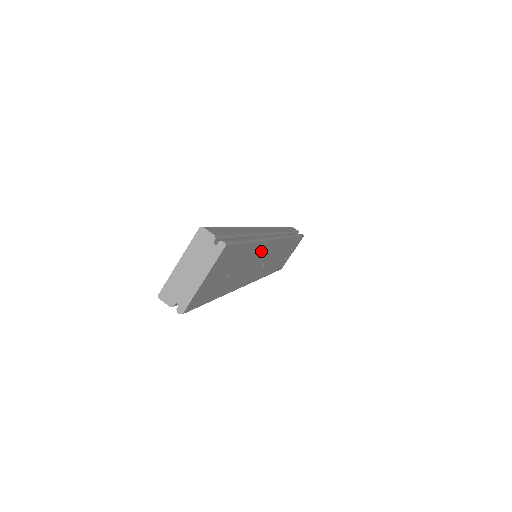
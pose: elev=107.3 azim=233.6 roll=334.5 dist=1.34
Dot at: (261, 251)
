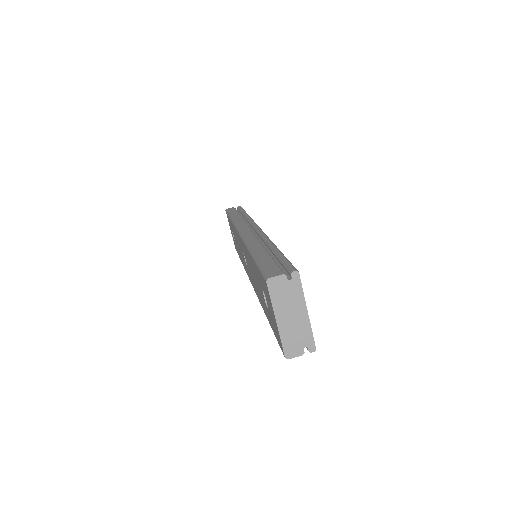
Dot at: occluded
